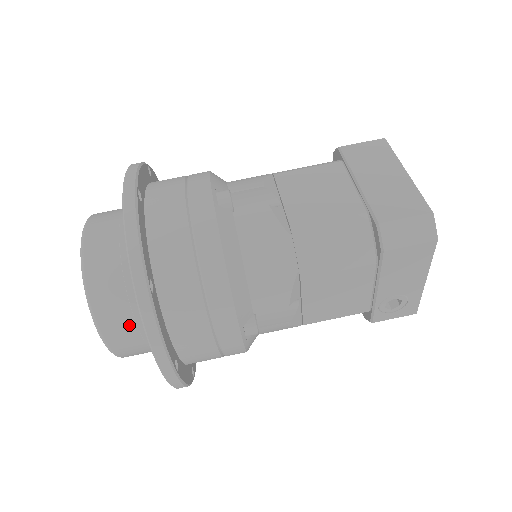
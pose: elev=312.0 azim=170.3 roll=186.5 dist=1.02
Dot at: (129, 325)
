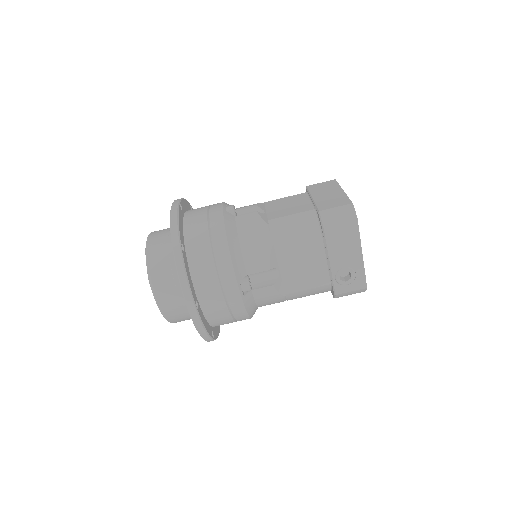
Dot at: (170, 284)
